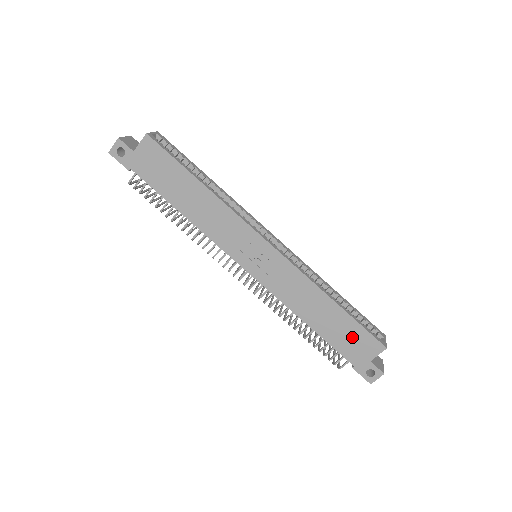
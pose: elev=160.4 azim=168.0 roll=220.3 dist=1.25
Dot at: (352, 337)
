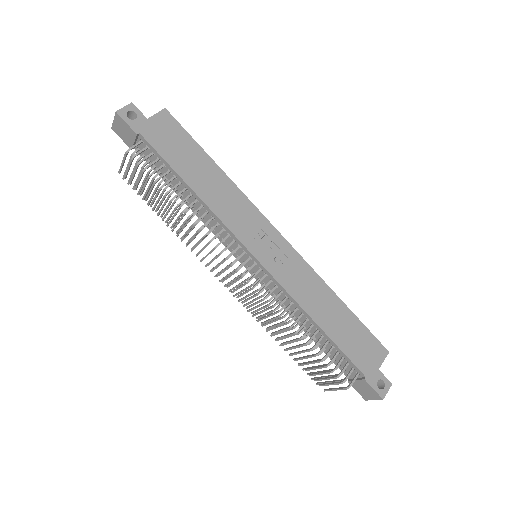
Dot at: (360, 340)
